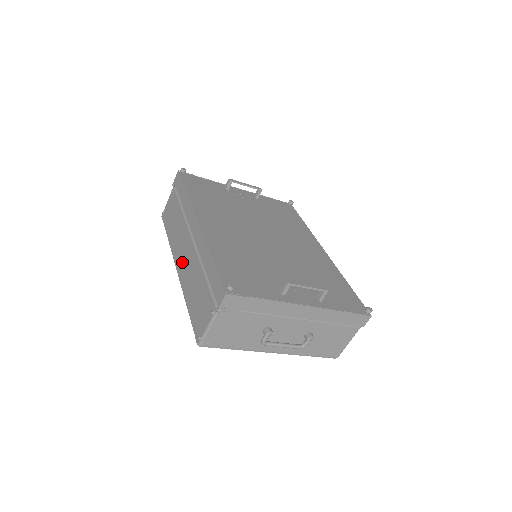
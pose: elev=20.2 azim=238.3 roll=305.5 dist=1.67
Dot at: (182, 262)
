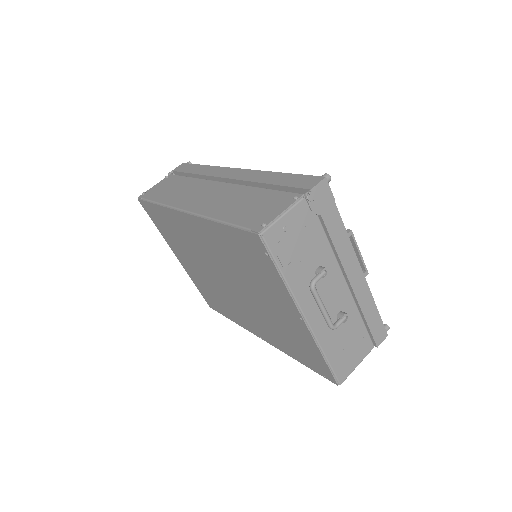
Dot at: (201, 201)
